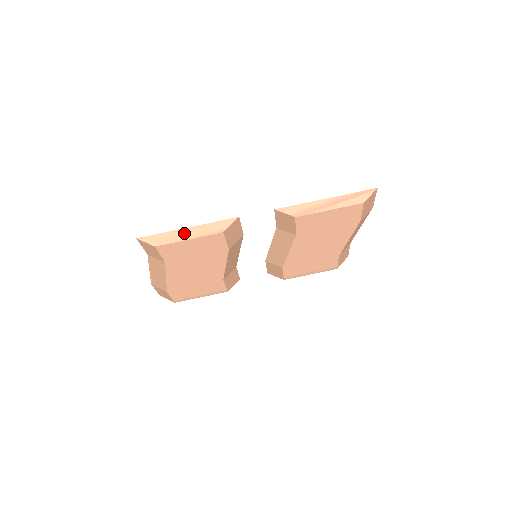
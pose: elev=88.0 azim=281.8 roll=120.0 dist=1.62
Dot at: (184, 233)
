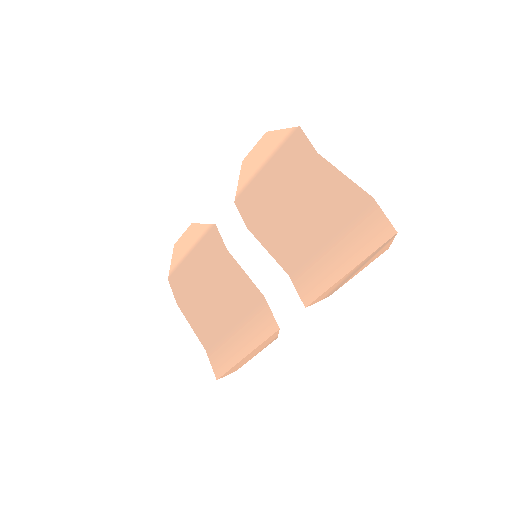
Dot at: (248, 358)
